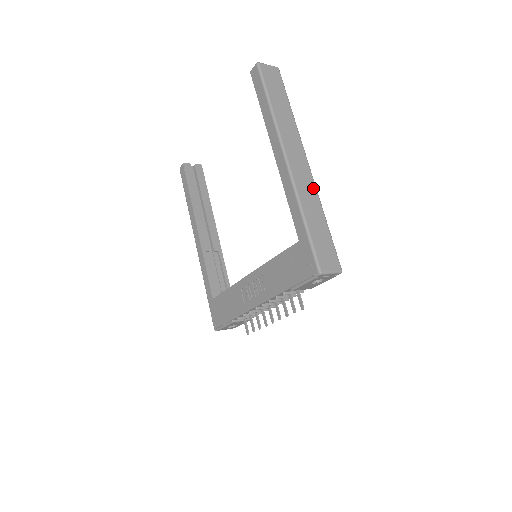
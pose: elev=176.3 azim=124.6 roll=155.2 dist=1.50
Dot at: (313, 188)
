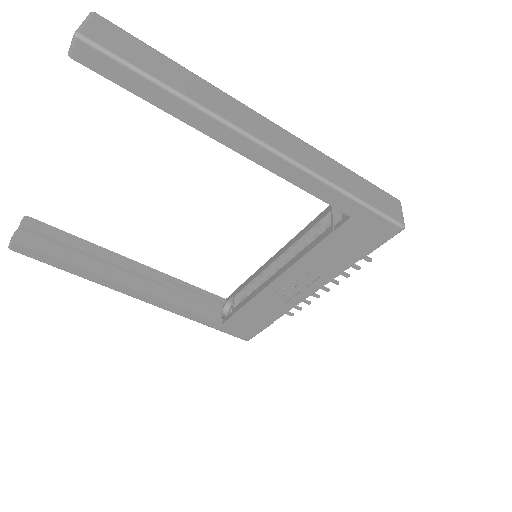
Dot at: (308, 147)
